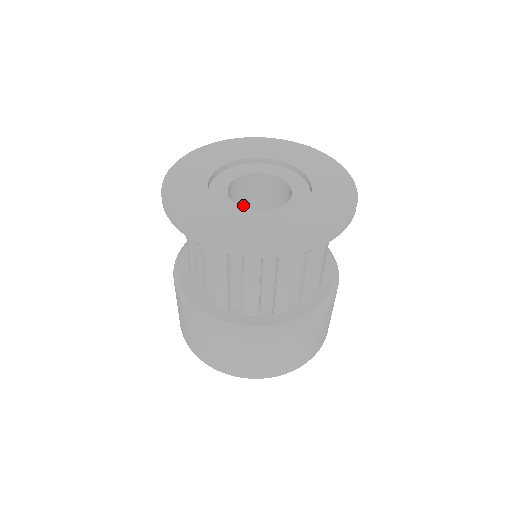
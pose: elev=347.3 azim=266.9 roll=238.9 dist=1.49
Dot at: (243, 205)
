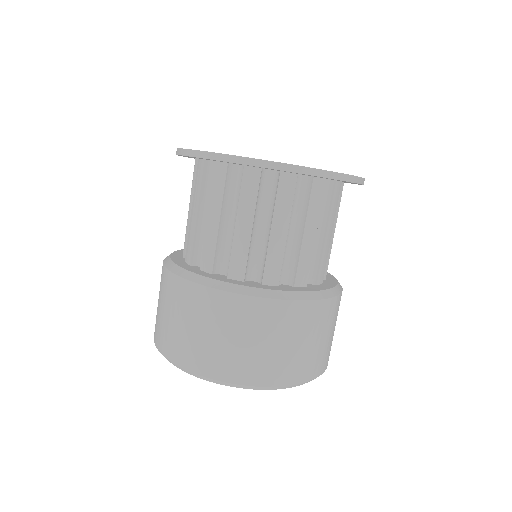
Dot at: occluded
